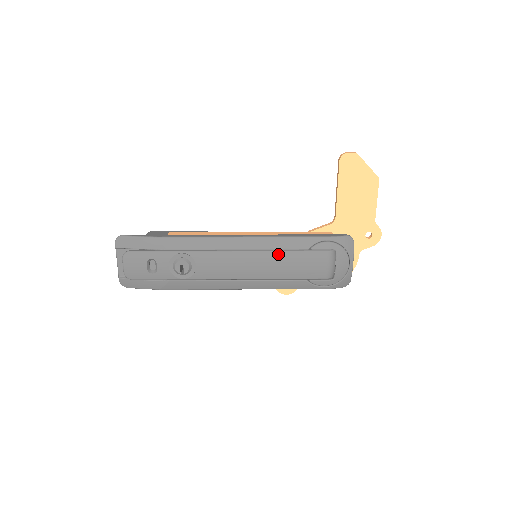
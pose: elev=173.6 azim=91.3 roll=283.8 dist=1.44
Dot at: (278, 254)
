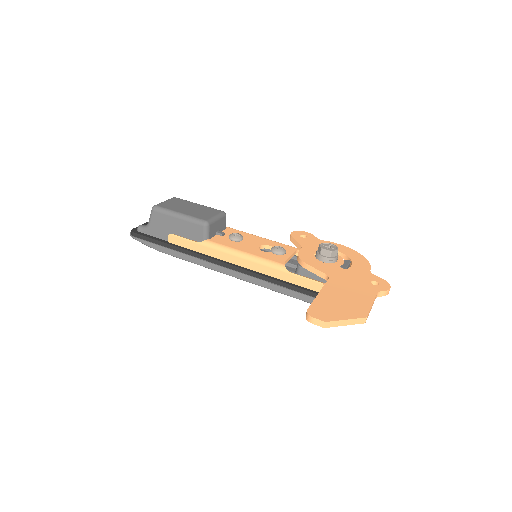
Dot at: occluded
